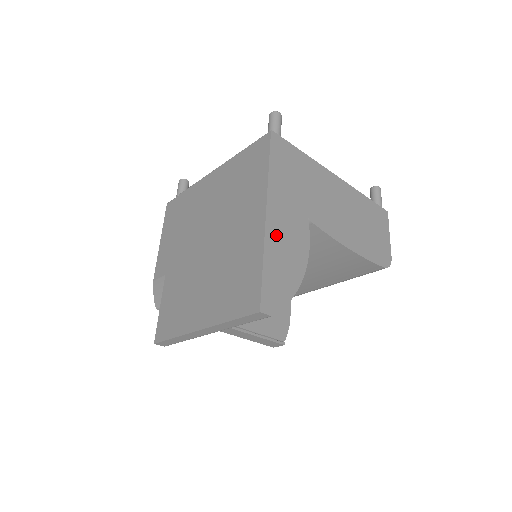
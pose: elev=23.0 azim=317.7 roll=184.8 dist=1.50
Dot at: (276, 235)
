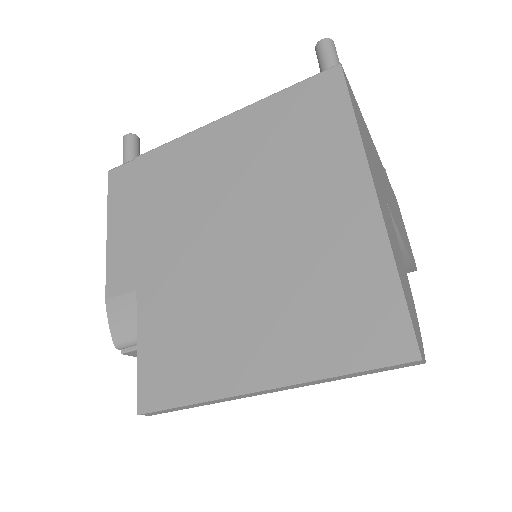
Dot at: (388, 226)
